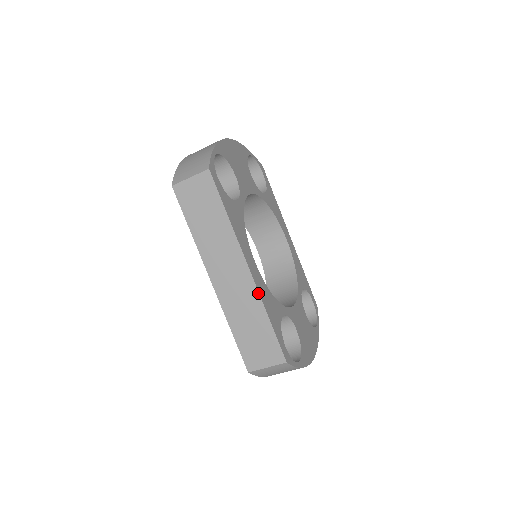
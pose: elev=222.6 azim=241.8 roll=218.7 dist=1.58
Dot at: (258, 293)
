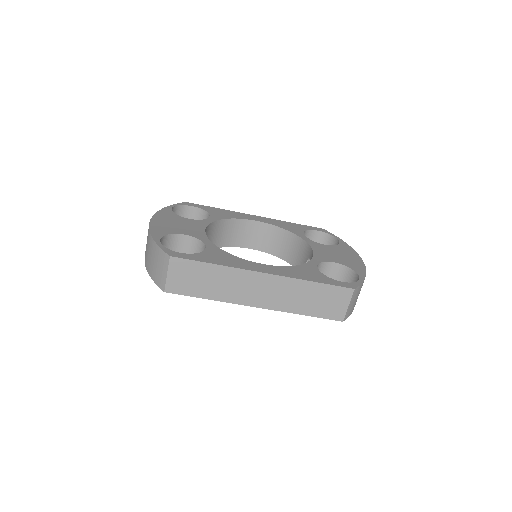
Dot at: (289, 278)
